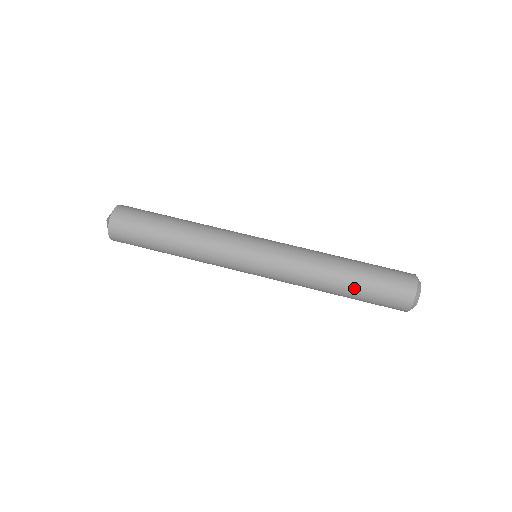
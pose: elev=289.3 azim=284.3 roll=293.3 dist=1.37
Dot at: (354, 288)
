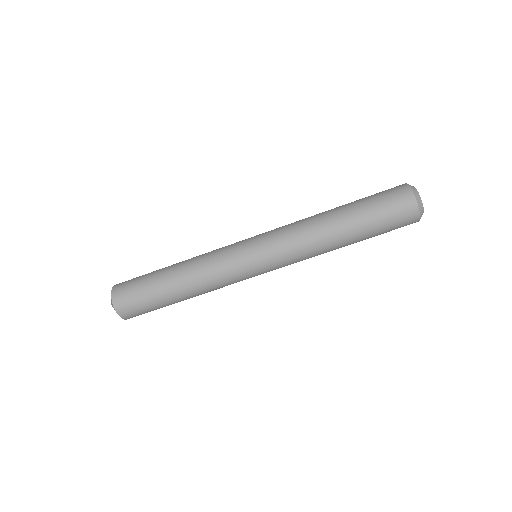
Dot at: occluded
